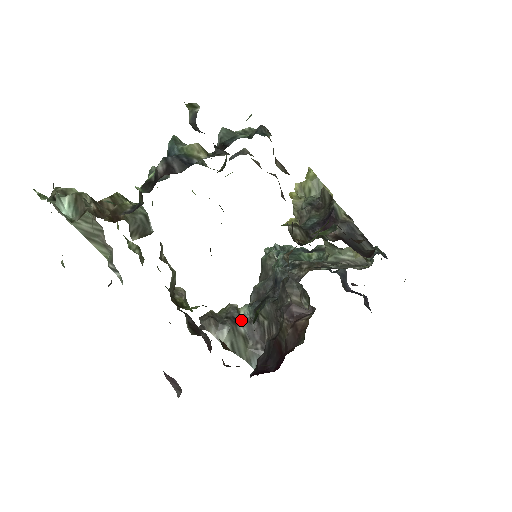
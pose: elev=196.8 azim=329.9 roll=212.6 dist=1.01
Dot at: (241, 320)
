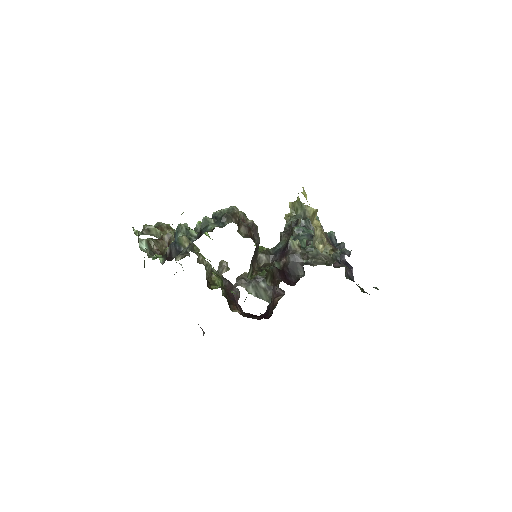
Dot at: (262, 280)
